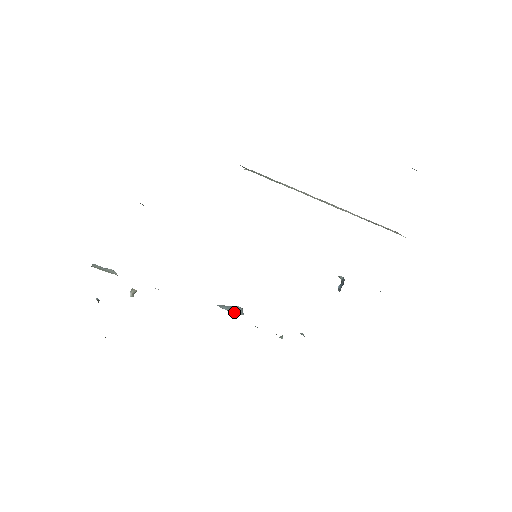
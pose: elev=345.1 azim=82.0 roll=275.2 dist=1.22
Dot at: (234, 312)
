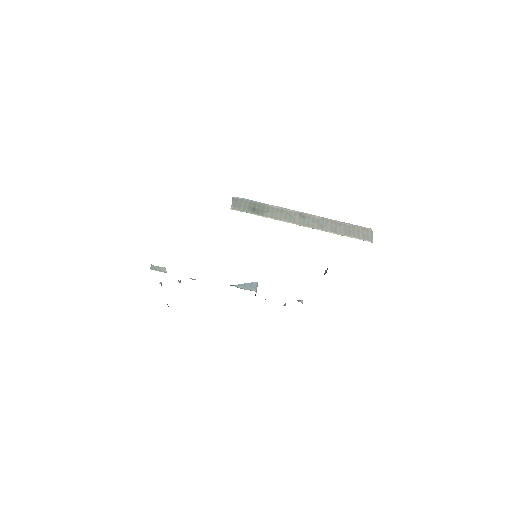
Dot at: occluded
